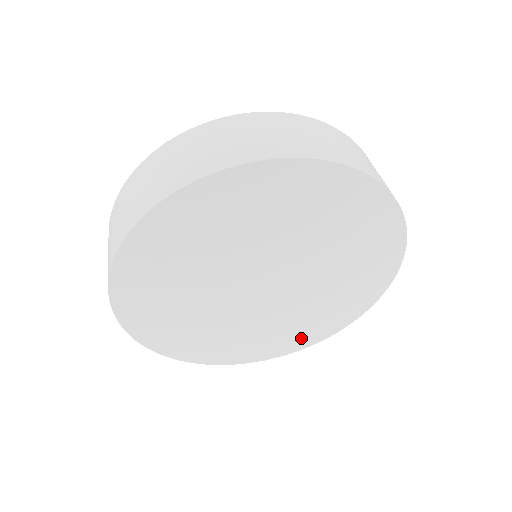
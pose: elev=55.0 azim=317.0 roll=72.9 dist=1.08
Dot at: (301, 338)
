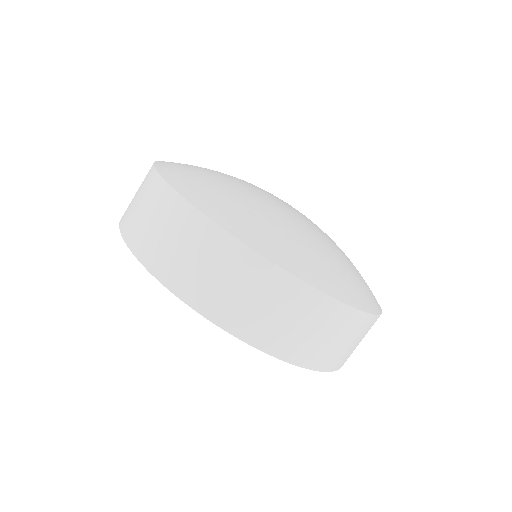
Dot at: occluded
